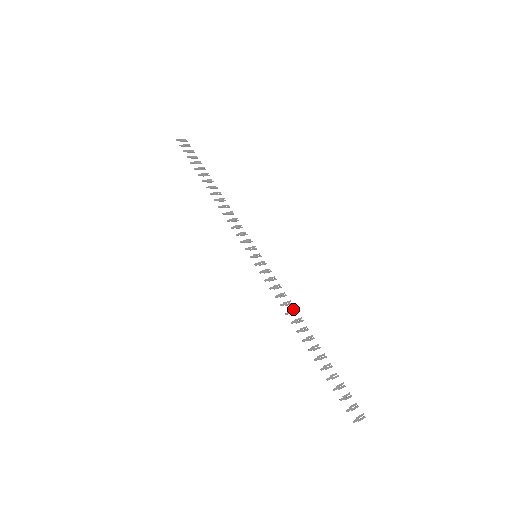
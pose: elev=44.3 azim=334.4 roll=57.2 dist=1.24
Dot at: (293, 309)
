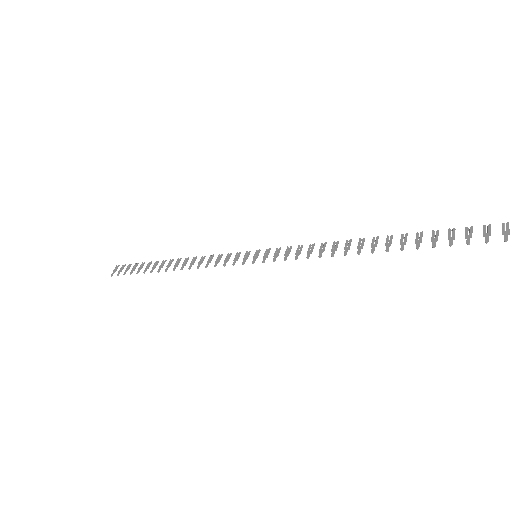
Dot at: (332, 245)
